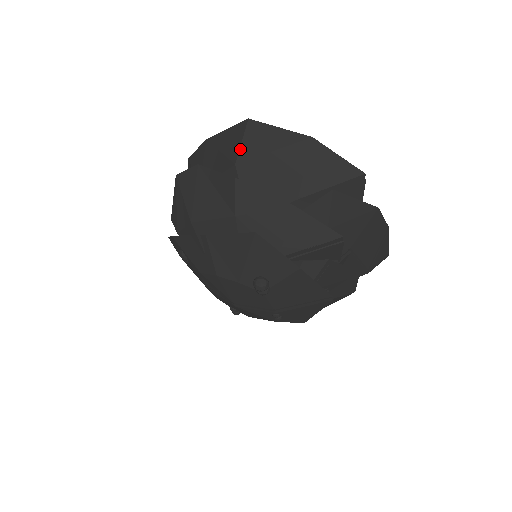
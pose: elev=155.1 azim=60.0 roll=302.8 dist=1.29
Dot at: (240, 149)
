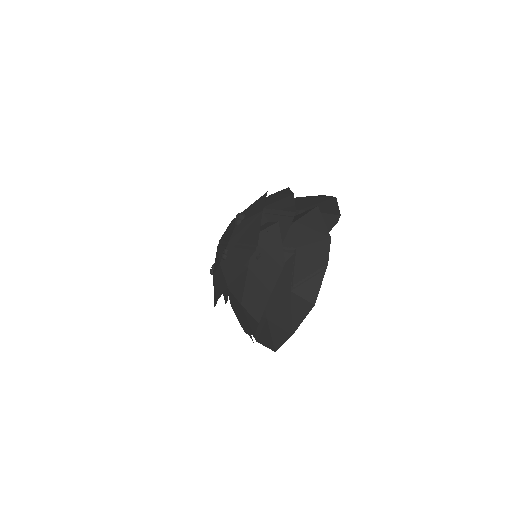
Dot at: occluded
